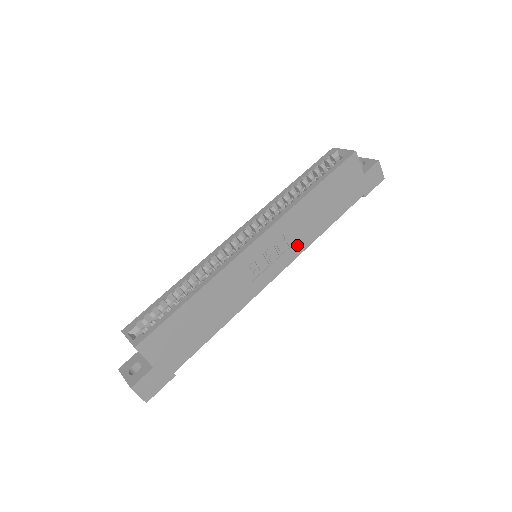
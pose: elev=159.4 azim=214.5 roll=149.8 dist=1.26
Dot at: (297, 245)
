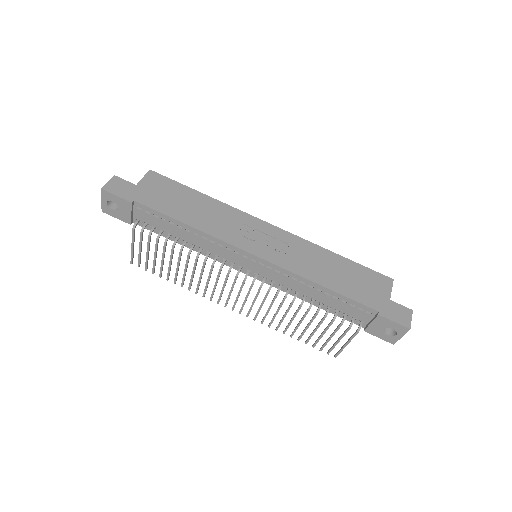
Dot at: (291, 263)
